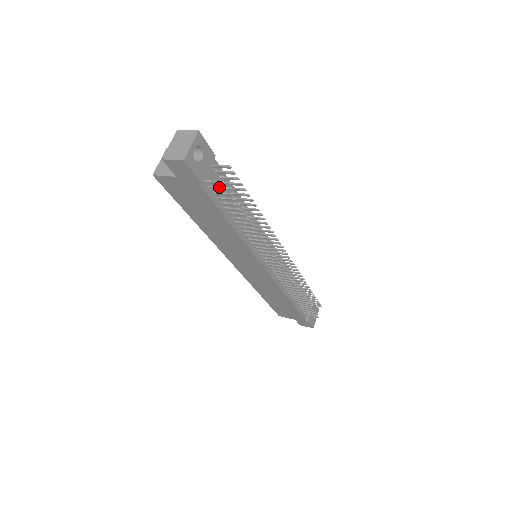
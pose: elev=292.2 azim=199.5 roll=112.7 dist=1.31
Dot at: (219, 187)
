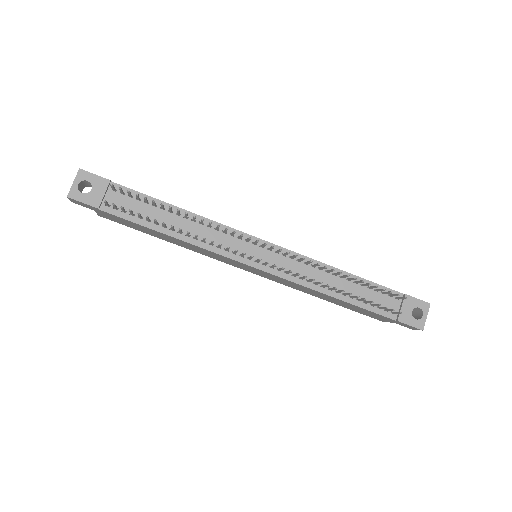
Dot at: (113, 205)
